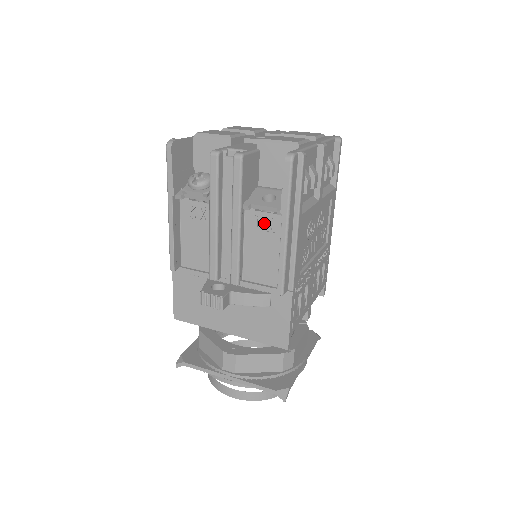
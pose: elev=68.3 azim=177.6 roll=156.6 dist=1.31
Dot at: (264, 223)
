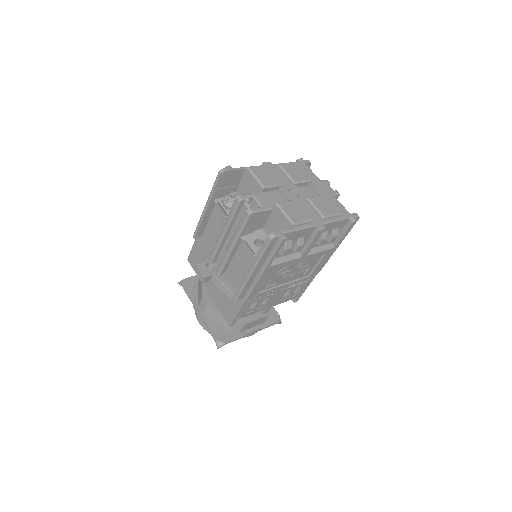
Dot at: (249, 254)
